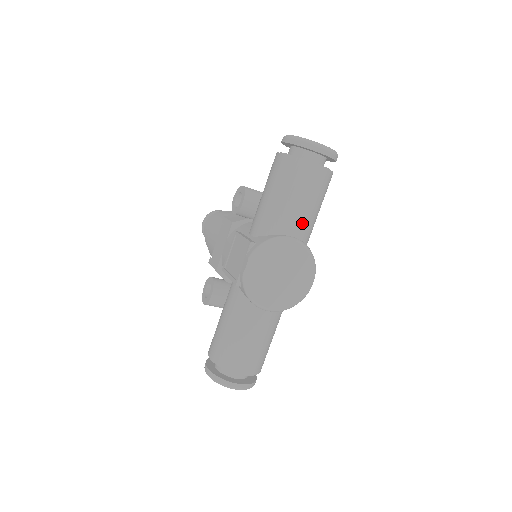
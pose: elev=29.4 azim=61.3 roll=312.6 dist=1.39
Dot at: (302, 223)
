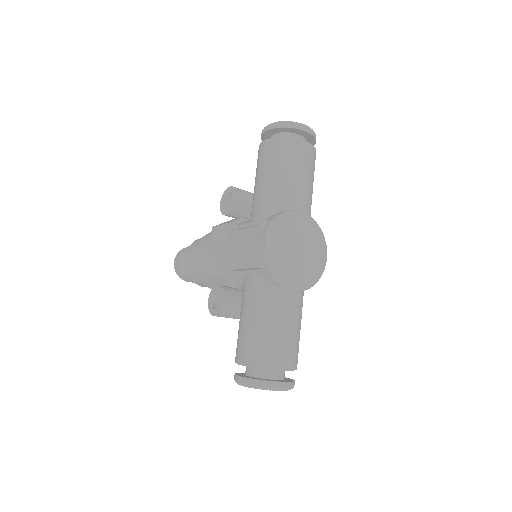
Dot at: (304, 197)
